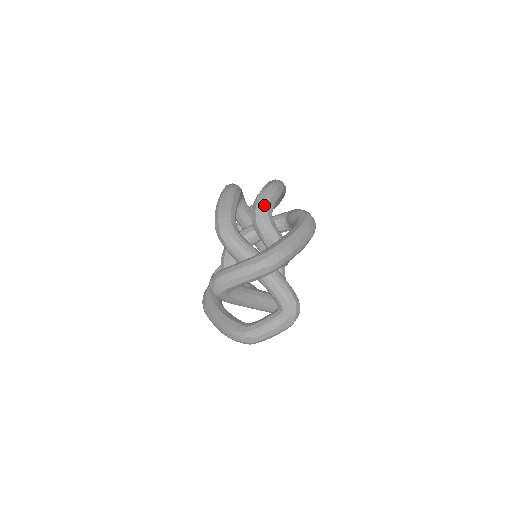
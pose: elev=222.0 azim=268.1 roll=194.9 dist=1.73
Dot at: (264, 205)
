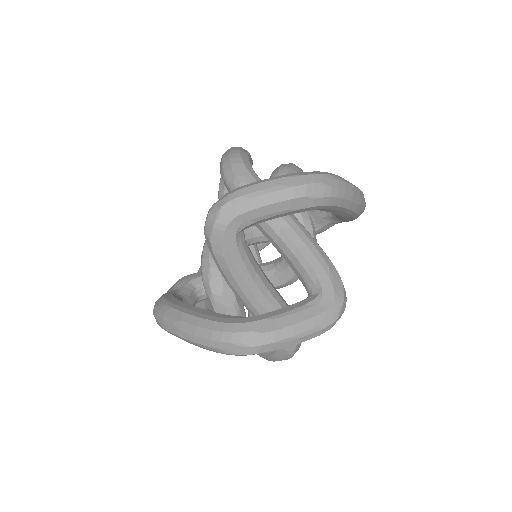
Dot at: (291, 170)
